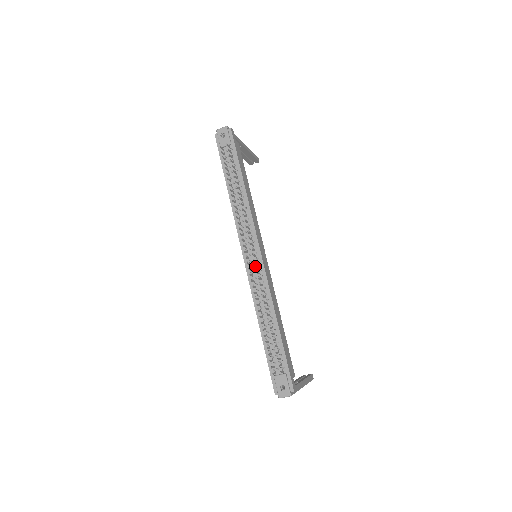
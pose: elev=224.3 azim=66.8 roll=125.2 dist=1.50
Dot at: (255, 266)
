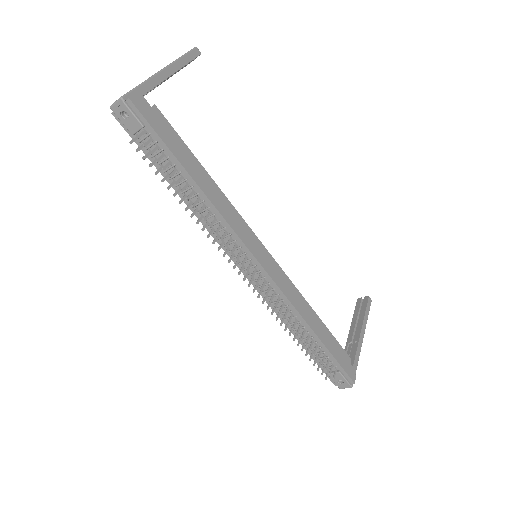
Dot at: occluded
